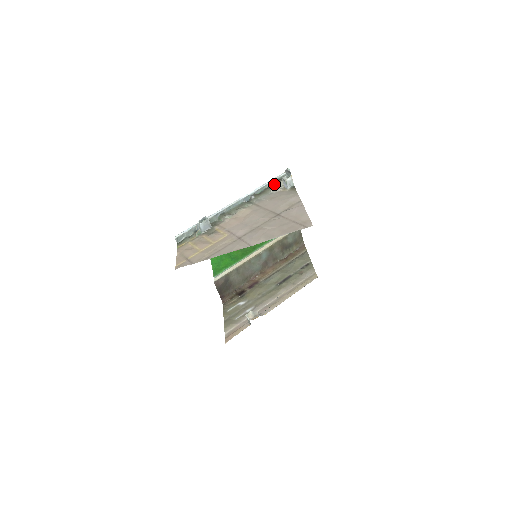
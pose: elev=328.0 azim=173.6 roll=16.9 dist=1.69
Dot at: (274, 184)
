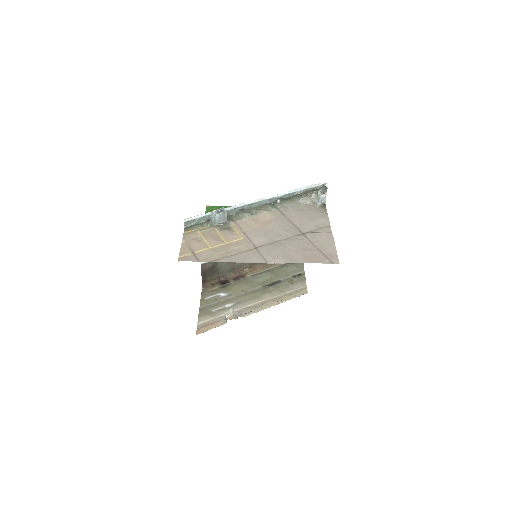
Dot at: (304, 193)
